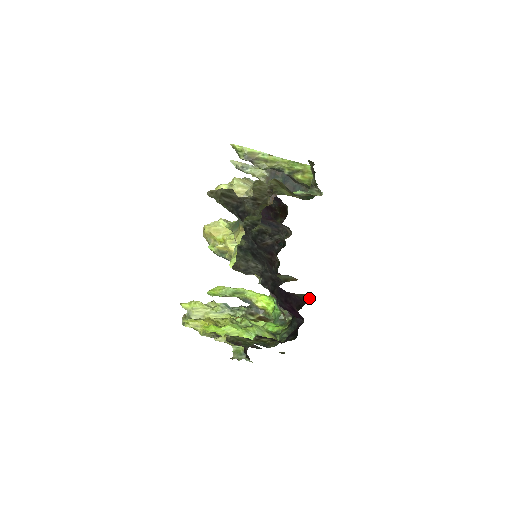
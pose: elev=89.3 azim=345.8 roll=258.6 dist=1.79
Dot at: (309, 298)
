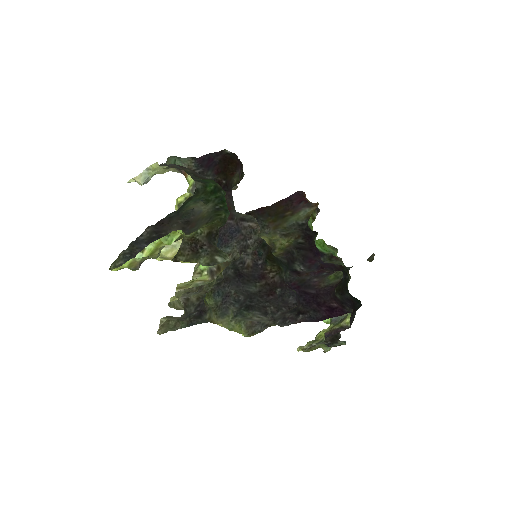
Dot at: (337, 281)
